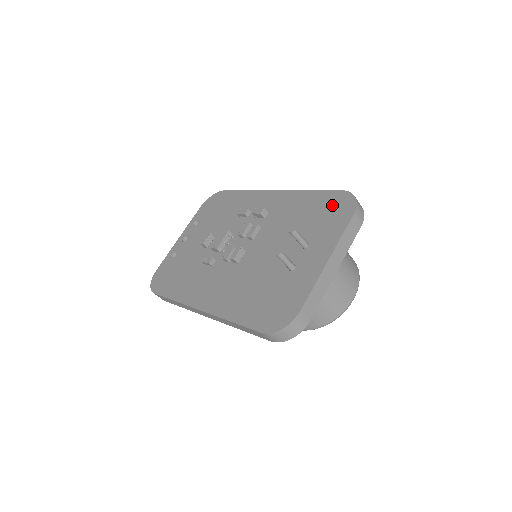
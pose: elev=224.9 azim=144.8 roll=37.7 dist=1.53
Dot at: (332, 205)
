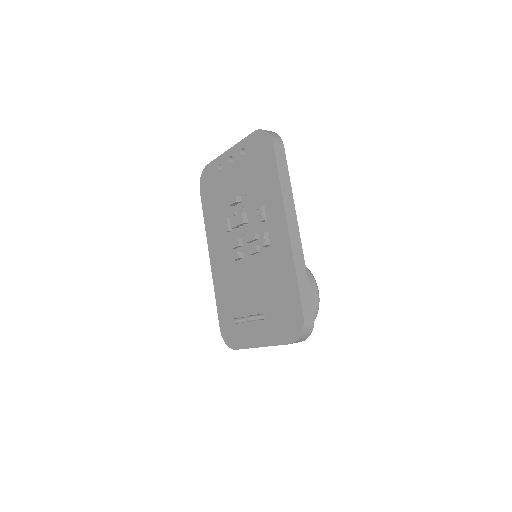
Dot at: (291, 316)
